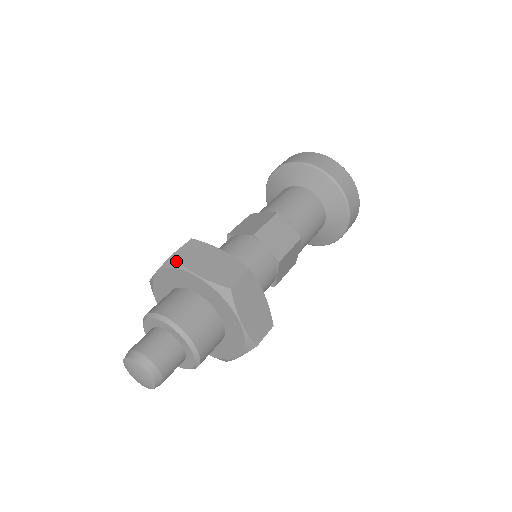
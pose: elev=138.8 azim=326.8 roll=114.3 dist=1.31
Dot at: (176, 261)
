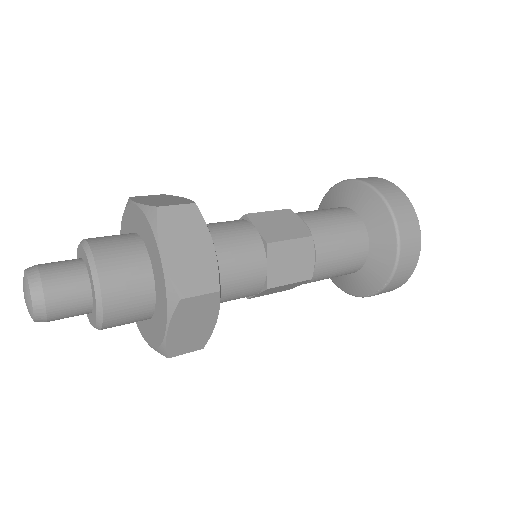
Dot at: (155, 218)
